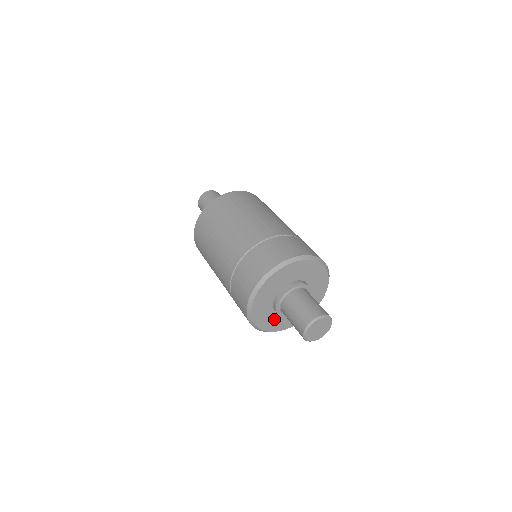
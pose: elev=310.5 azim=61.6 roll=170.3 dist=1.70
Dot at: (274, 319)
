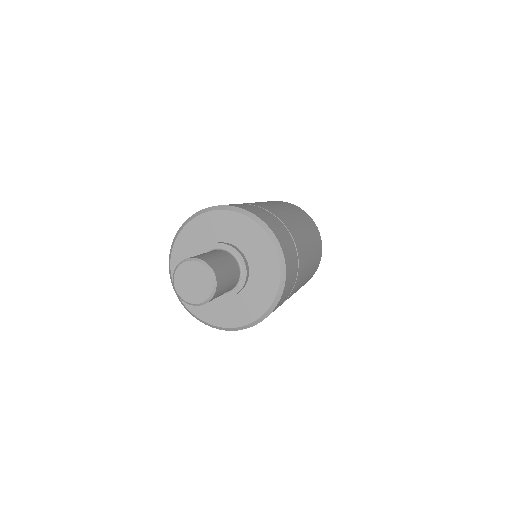
Dot at: occluded
